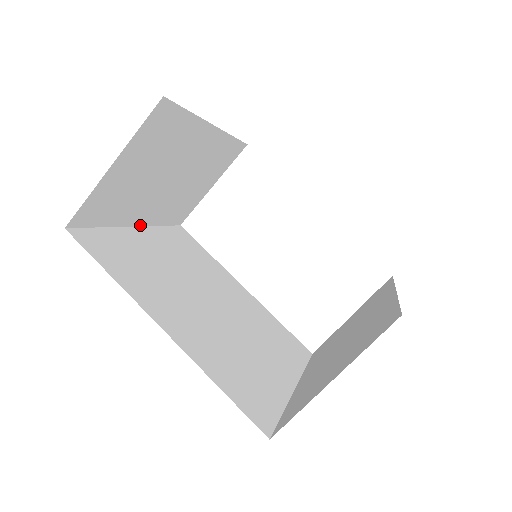
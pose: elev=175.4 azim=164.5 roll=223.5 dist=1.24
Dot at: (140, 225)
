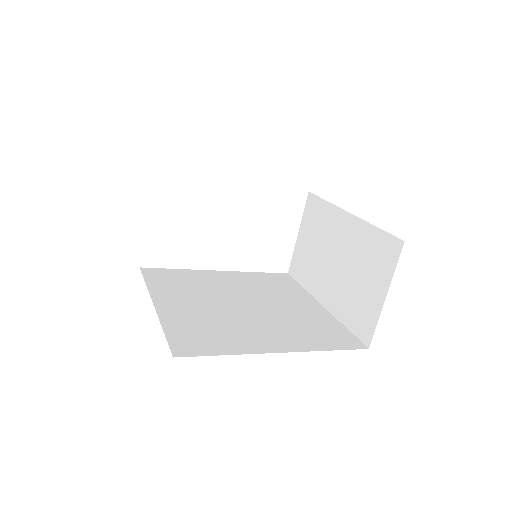
Dot at: (152, 300)
